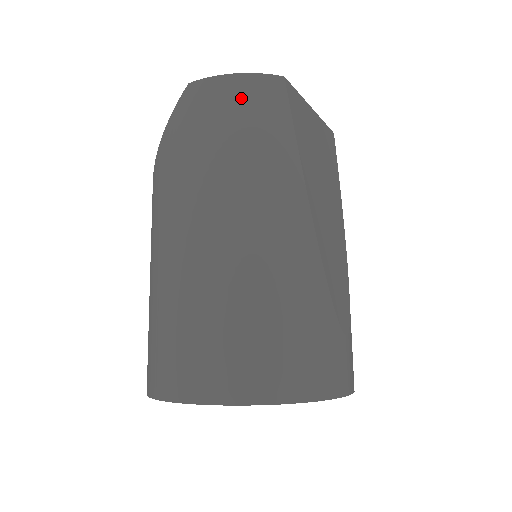
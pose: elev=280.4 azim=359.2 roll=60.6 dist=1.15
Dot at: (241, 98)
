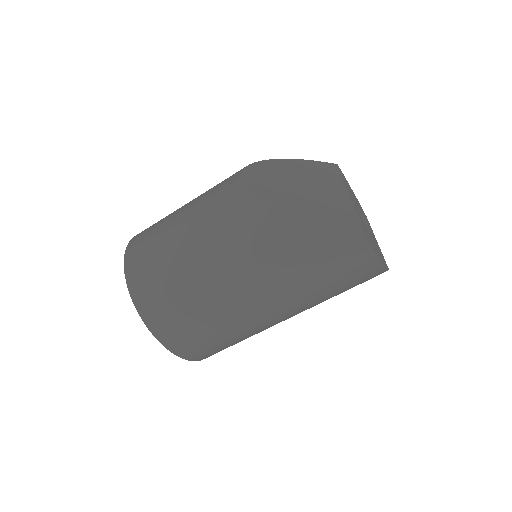
Dot at: (364, 274)
